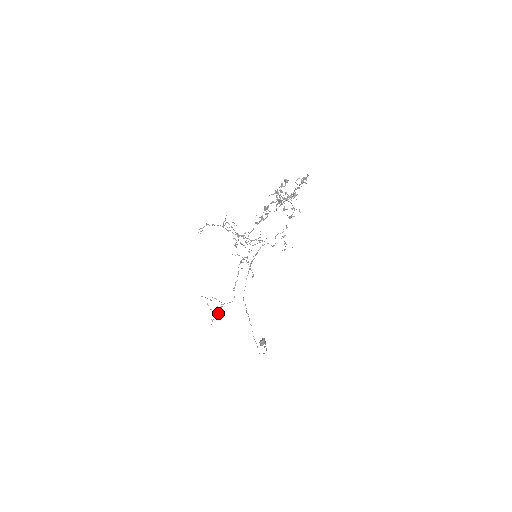
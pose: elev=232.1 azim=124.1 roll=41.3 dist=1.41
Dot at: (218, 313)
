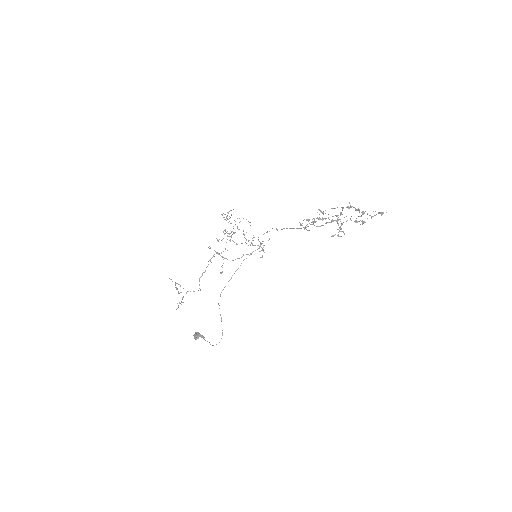
Dot at: (182, 299)
